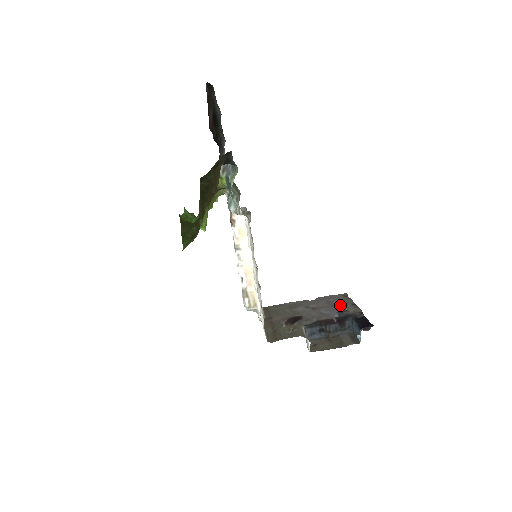
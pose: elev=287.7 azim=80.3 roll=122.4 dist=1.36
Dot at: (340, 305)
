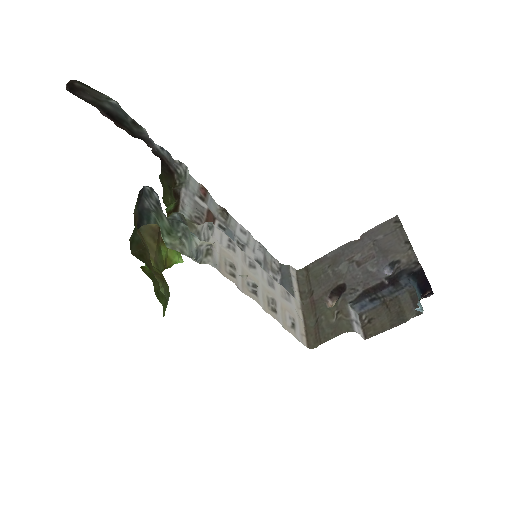
Dot at: (390, 249)
